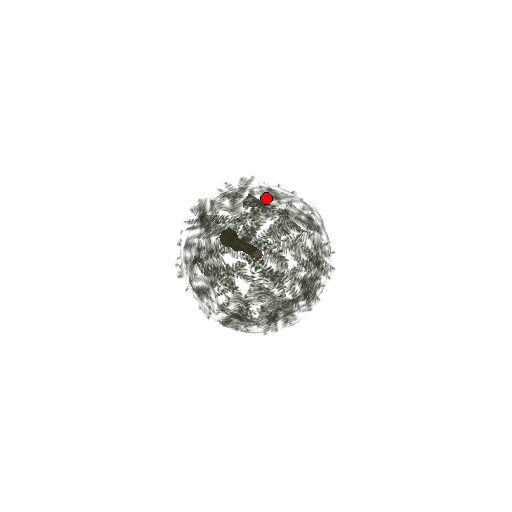
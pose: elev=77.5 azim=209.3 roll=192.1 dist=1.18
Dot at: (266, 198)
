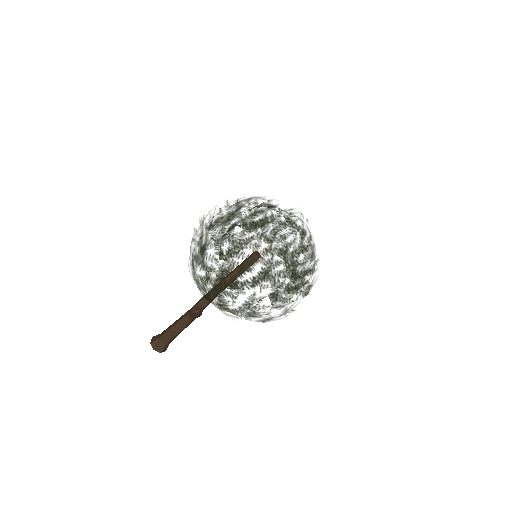
Dot at: occluded
